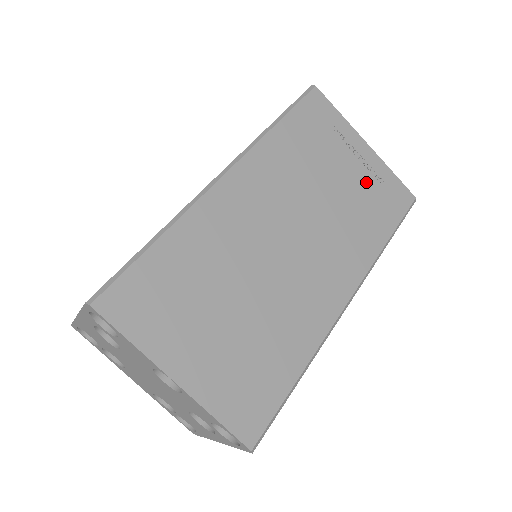
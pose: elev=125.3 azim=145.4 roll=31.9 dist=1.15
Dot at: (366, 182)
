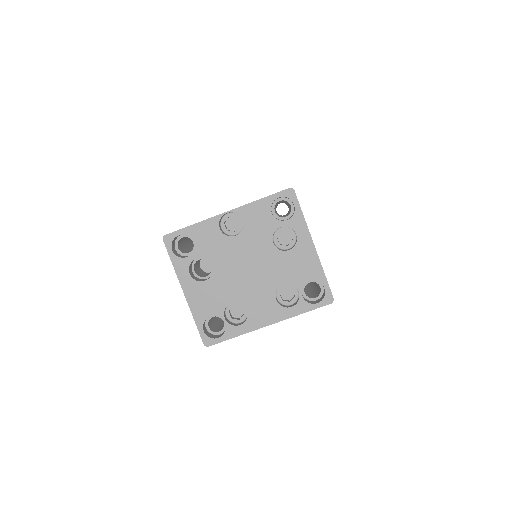
Dot at: occluded
